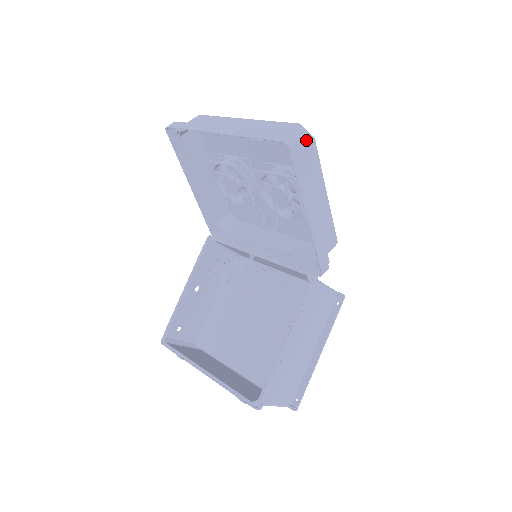
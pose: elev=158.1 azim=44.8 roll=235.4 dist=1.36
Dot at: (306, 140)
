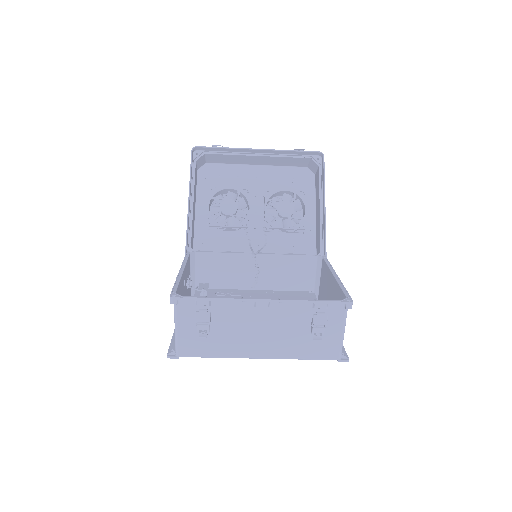
Dot at: (316, 171)
